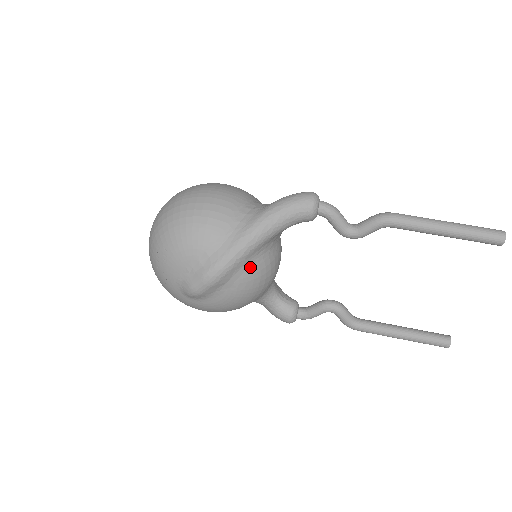
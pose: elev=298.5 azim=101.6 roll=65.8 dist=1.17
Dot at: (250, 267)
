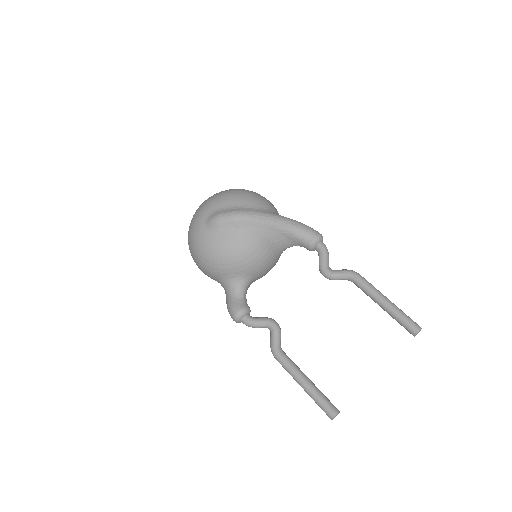
Dot at: (259, 234)
